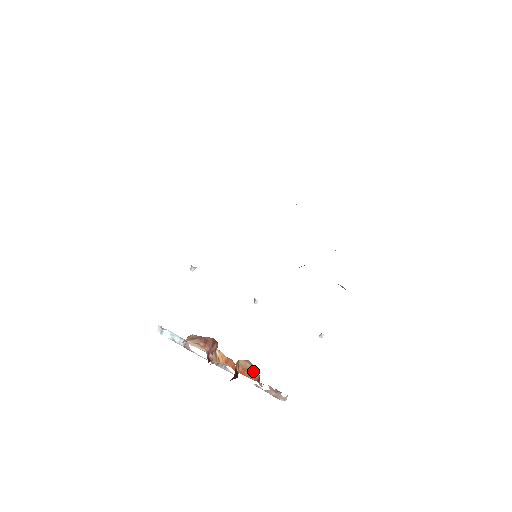
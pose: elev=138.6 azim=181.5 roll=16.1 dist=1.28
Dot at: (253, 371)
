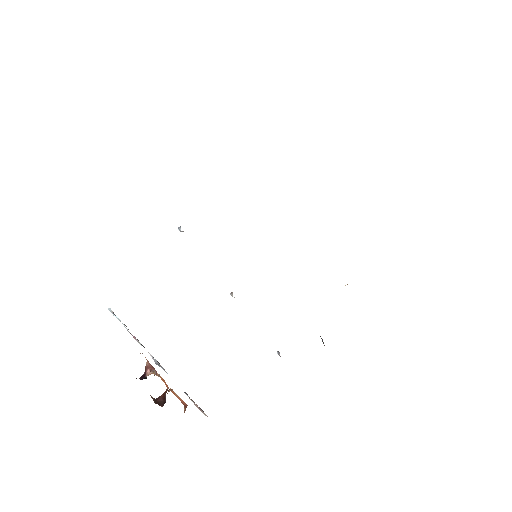
Dot at: occluded
